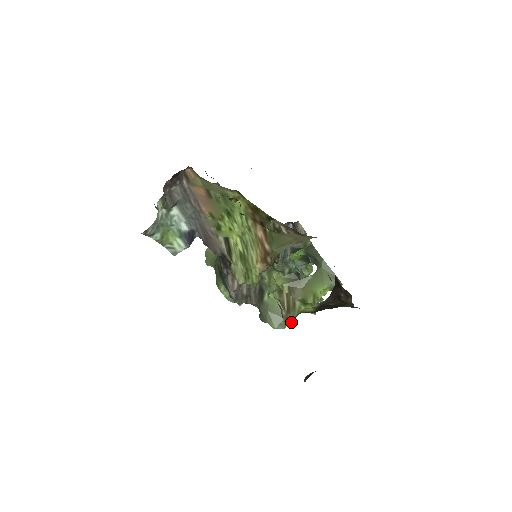
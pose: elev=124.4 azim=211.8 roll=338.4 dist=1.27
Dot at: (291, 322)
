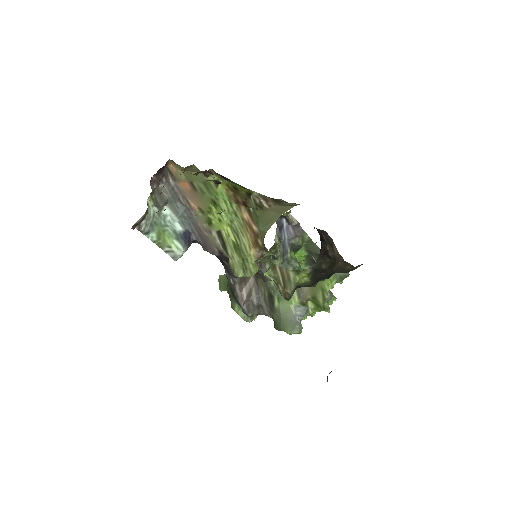
Dot at: (289, 296)
